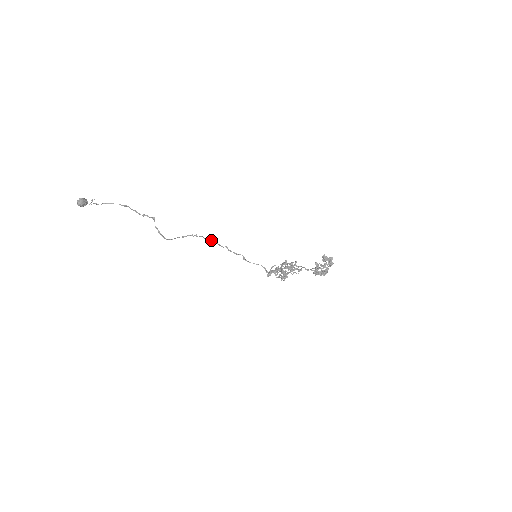
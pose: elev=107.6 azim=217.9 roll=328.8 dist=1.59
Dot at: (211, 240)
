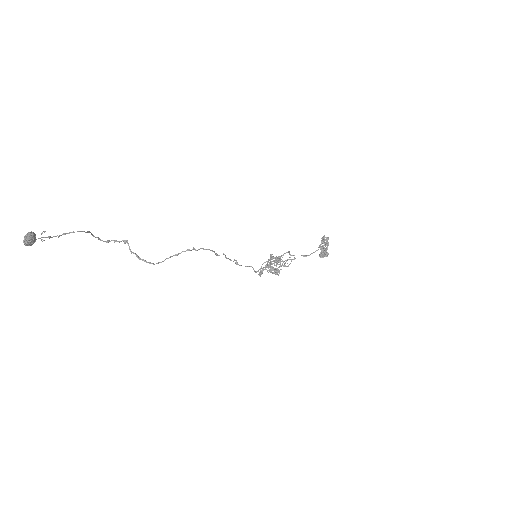
Dot at: (212, 250)
